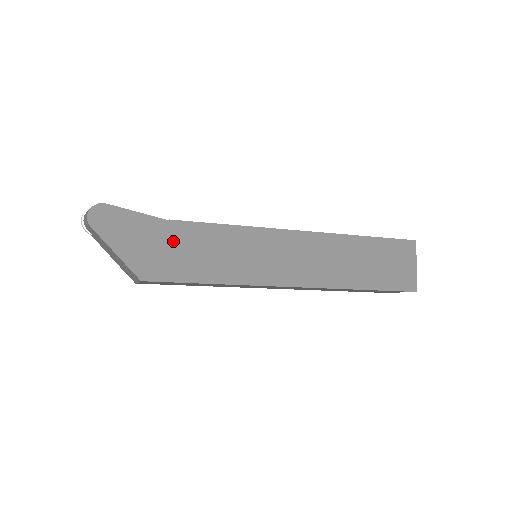
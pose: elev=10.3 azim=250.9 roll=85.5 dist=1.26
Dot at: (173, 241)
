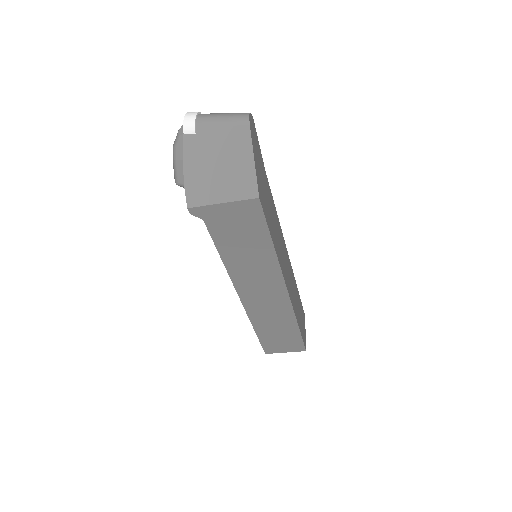
Dot at: (267, 190)
